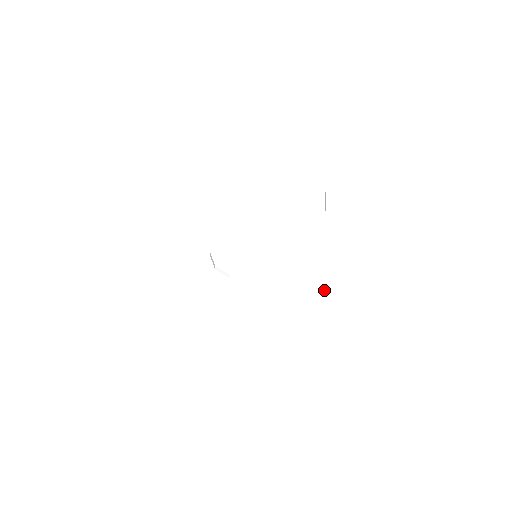
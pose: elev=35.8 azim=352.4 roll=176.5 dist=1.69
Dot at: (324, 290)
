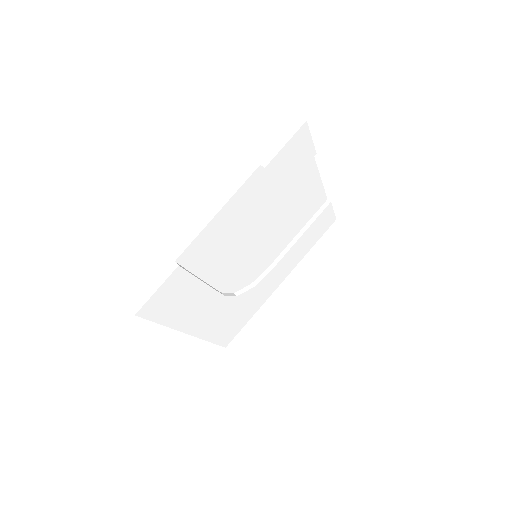
Dot at: (328, 213)
